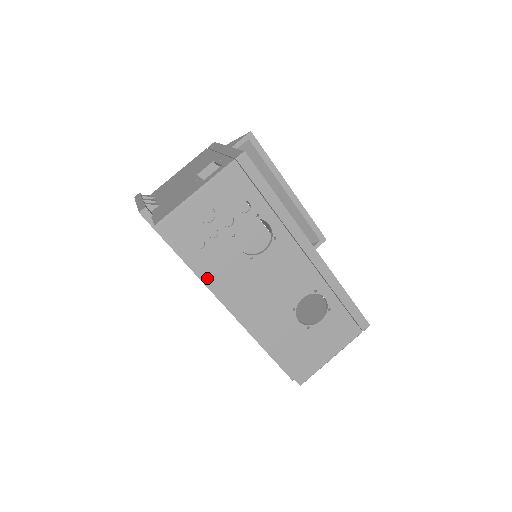
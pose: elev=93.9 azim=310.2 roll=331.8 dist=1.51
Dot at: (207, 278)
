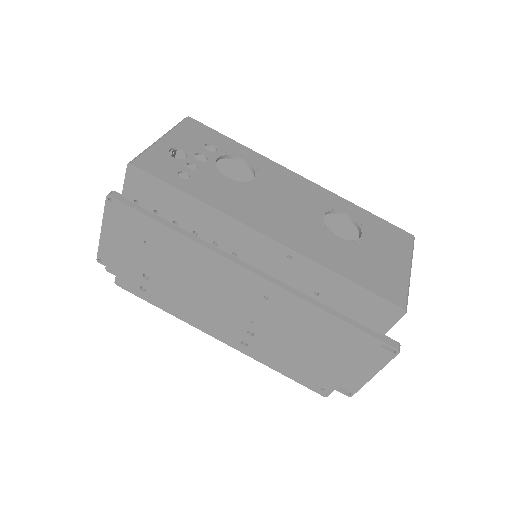
Dot at: (209, 203)
